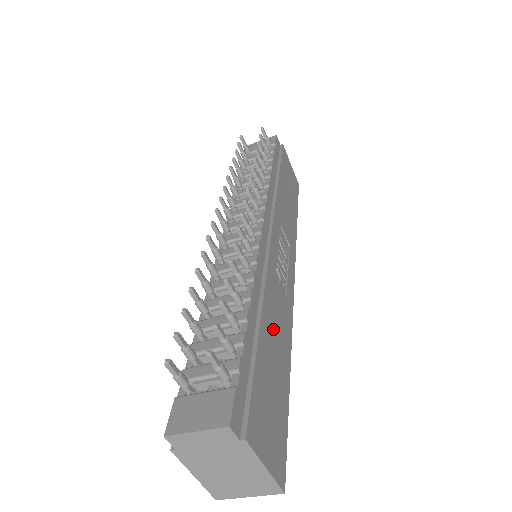
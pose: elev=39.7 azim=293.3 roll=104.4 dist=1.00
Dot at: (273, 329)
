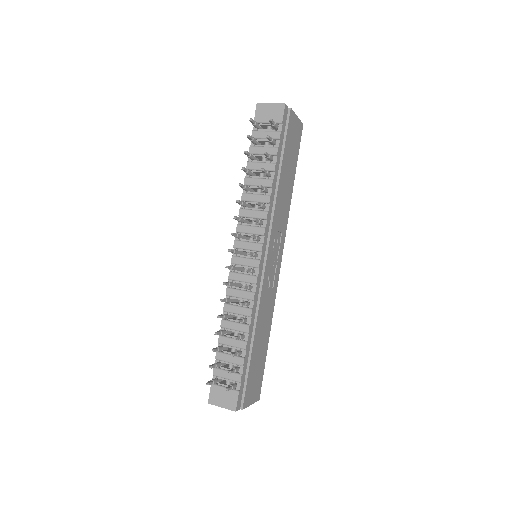
Dot at: (261, 330)
